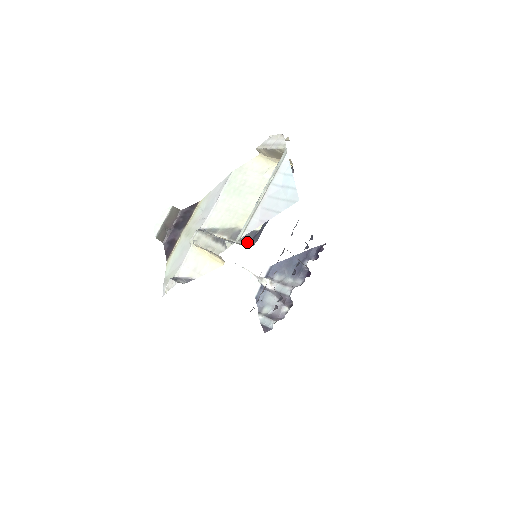
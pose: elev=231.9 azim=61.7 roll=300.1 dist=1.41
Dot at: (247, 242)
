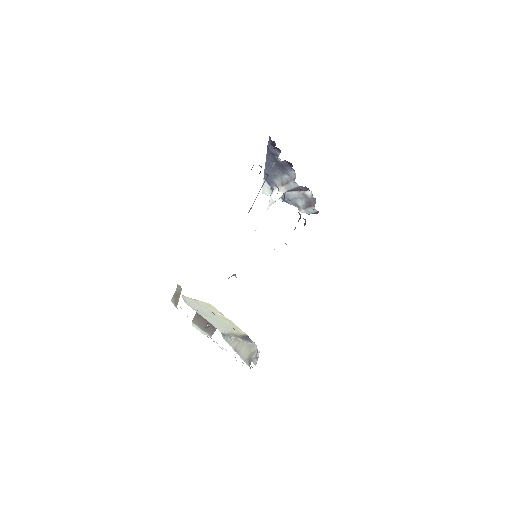
Dot at: (252, 342)
